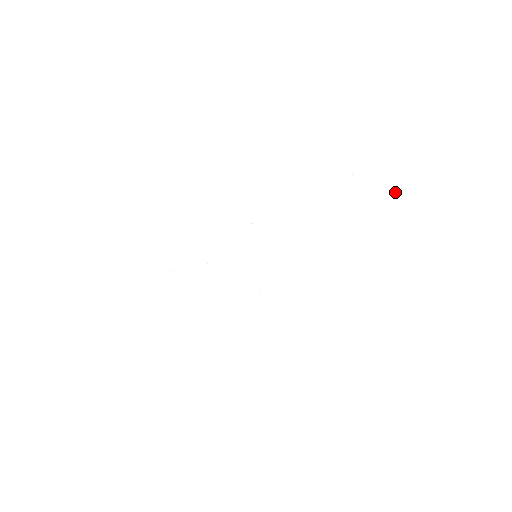
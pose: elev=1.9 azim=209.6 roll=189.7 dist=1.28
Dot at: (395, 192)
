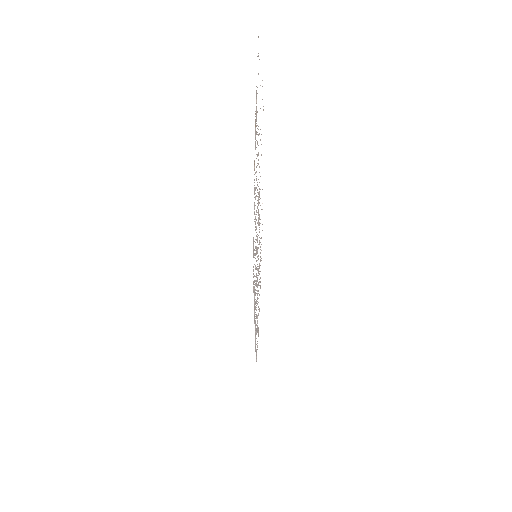
Dot at: occluded
